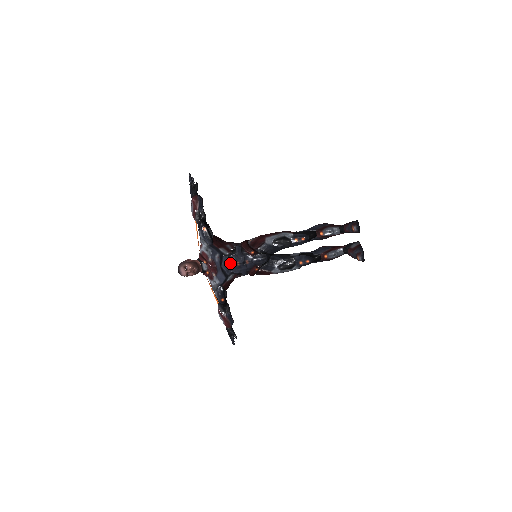
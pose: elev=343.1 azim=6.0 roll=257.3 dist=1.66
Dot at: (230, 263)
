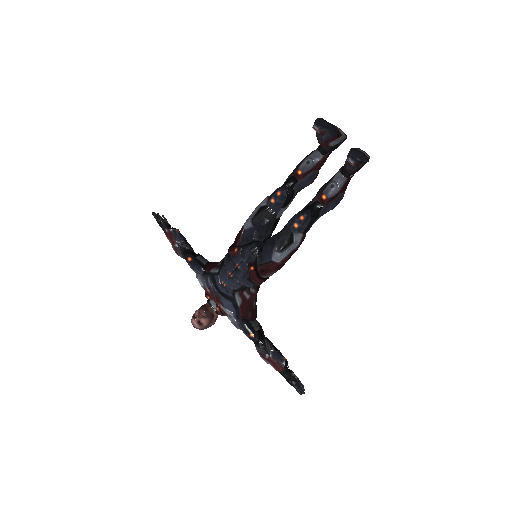
Dot at: (223, 279)
